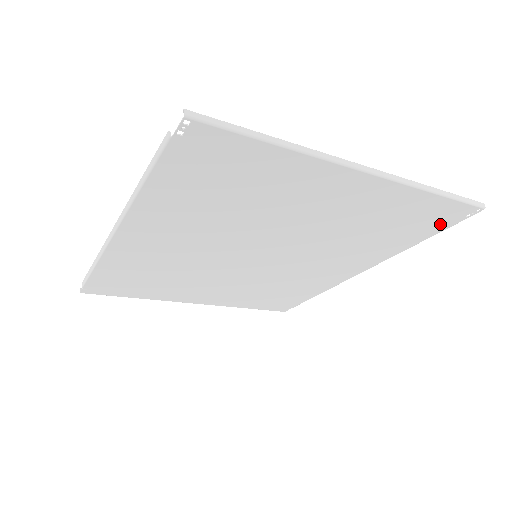
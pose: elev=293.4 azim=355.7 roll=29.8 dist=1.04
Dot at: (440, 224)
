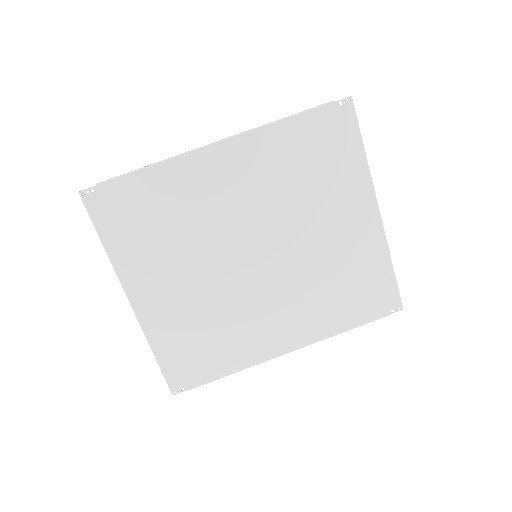
Dot at: (375, 310)
